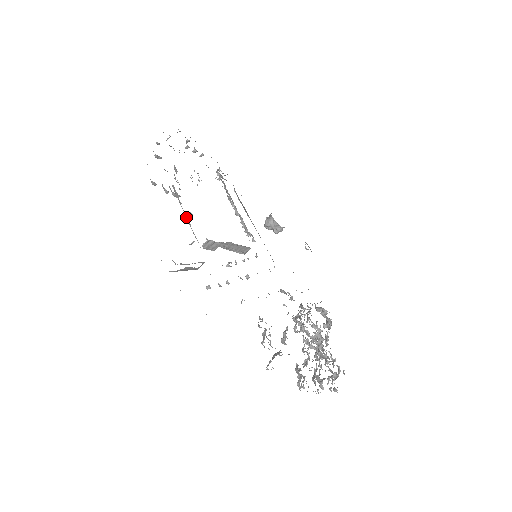
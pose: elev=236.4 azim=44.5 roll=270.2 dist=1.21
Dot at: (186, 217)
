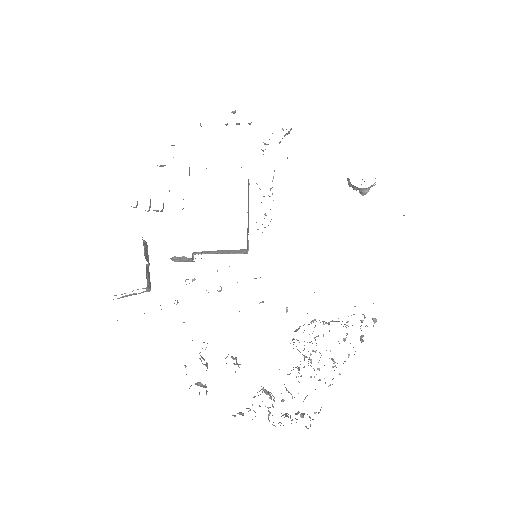
Dot at: occluded
